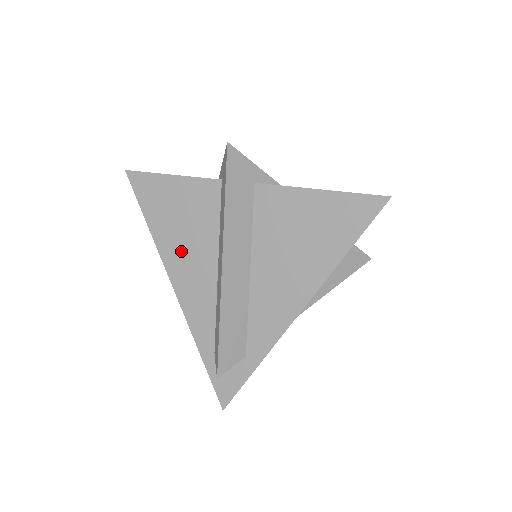
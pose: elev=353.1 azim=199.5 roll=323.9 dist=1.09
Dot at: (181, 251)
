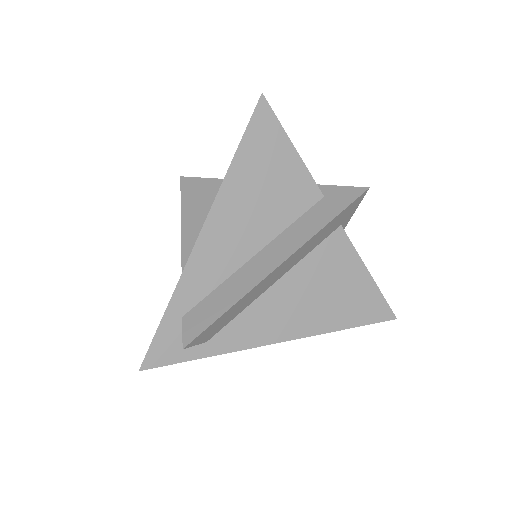
Dot at: (240, 210)
